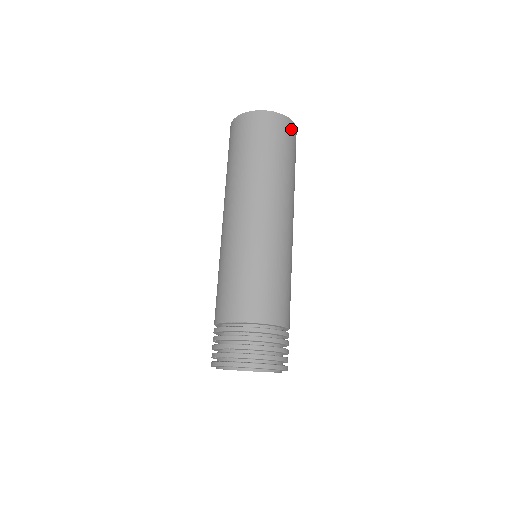
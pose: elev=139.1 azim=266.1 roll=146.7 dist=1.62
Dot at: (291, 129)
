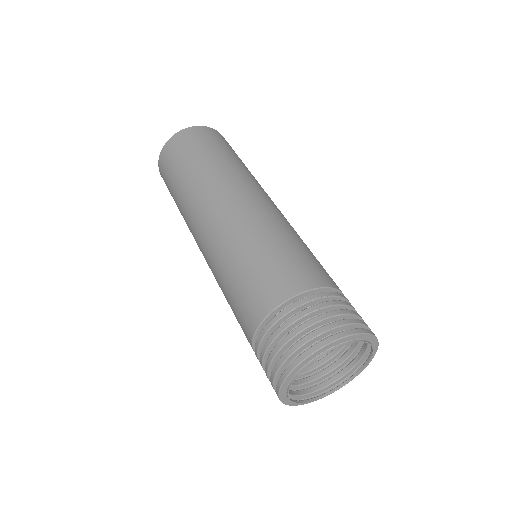
Dot at: occluded
